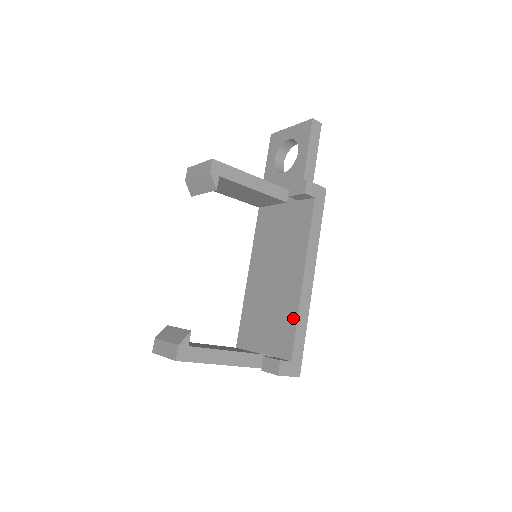
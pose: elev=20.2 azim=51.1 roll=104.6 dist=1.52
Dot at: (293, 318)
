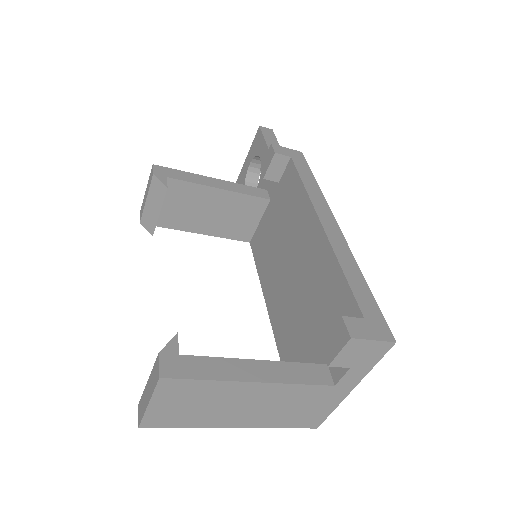
Dot at: (335, 271)
